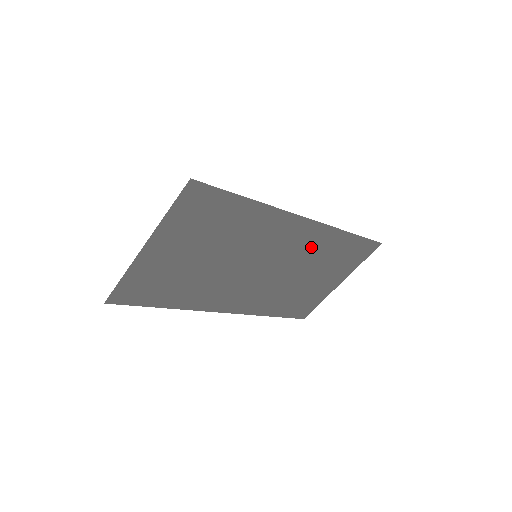
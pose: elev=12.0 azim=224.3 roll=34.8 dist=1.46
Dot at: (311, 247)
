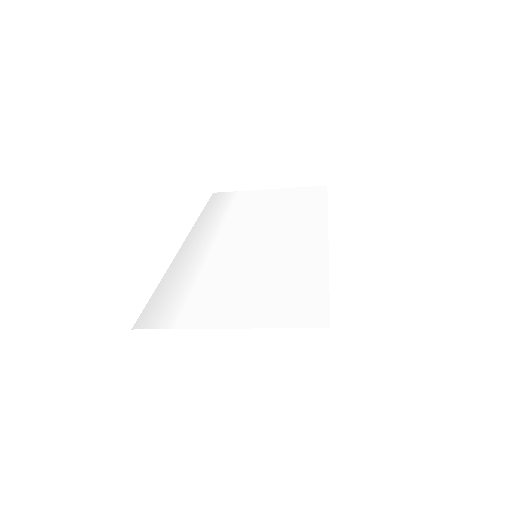
Dot at: occluded
